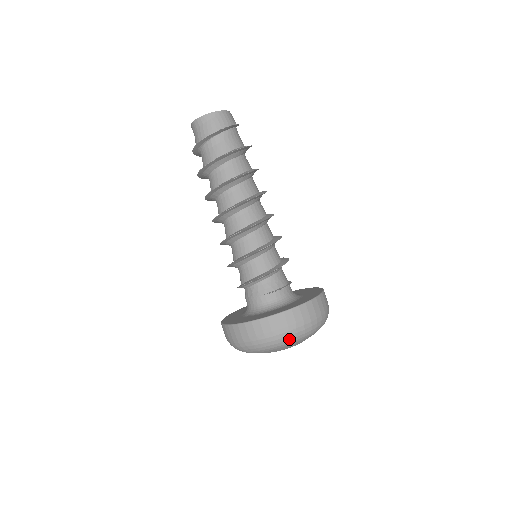
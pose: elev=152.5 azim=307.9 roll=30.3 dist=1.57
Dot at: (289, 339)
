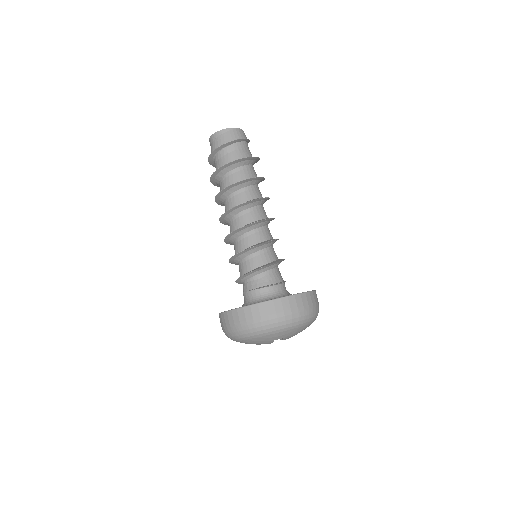
Dot at: (255, 331)
